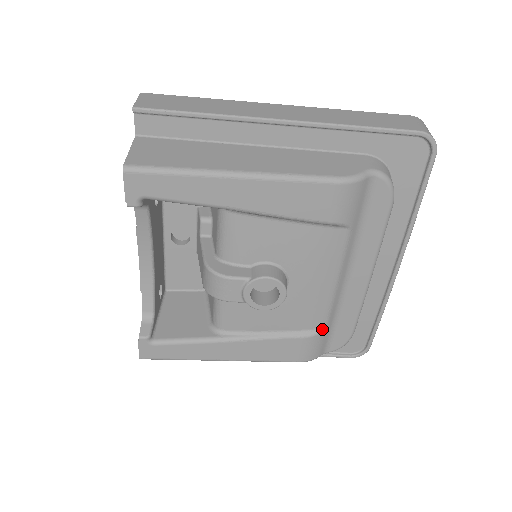
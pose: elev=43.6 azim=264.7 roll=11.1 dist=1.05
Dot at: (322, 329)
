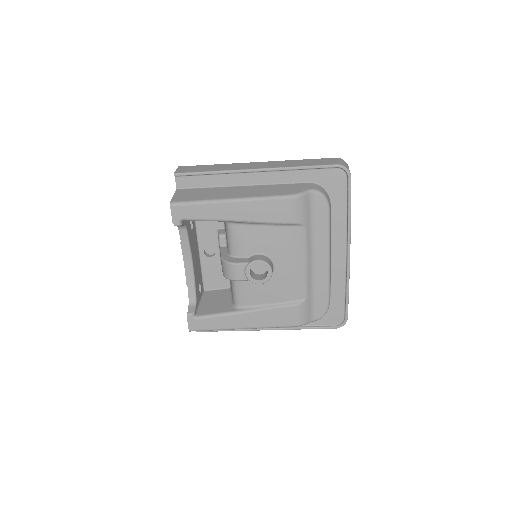
Dot at: (304, 300)
